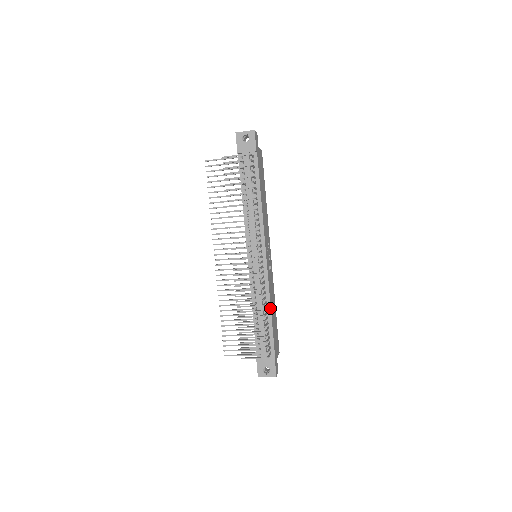
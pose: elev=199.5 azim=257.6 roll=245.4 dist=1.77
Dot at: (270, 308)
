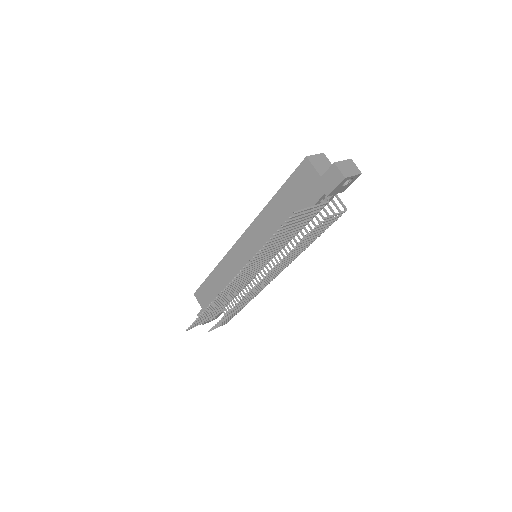
Dot at: occluded
